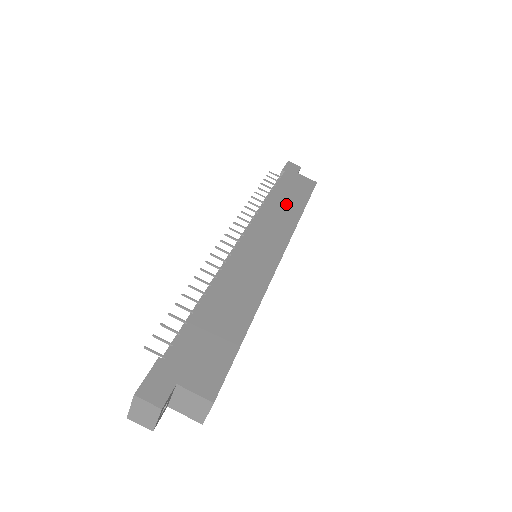
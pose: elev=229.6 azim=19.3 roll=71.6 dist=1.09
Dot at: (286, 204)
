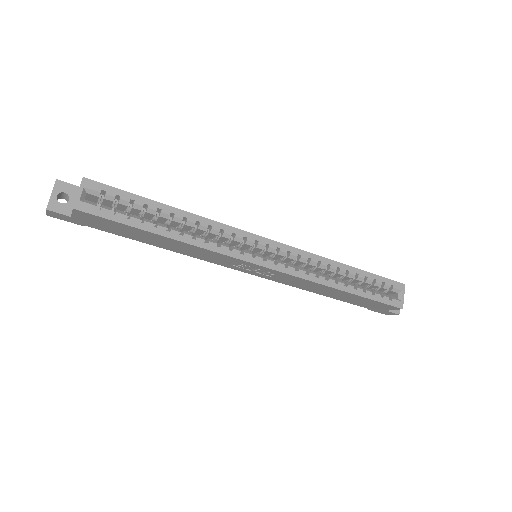
Dot at: occluded
